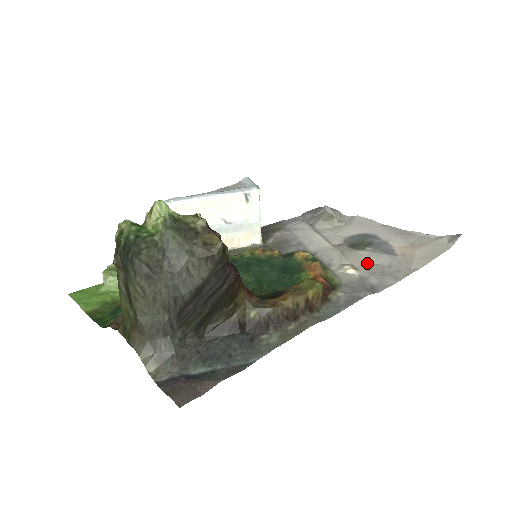
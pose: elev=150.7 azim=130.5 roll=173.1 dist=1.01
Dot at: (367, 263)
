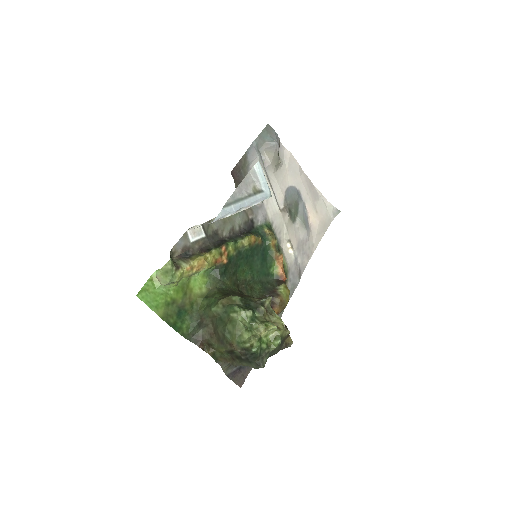
Dot at: (297, 239)
